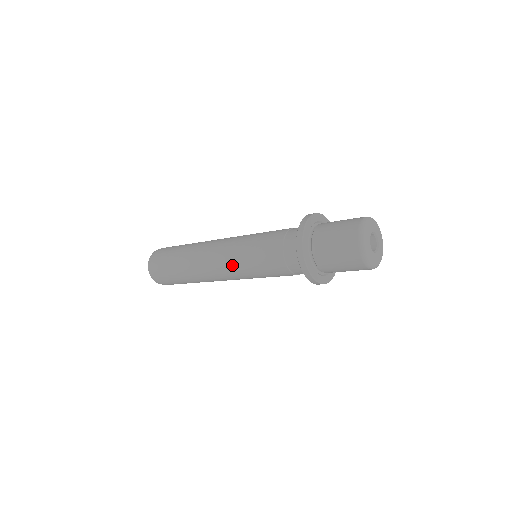
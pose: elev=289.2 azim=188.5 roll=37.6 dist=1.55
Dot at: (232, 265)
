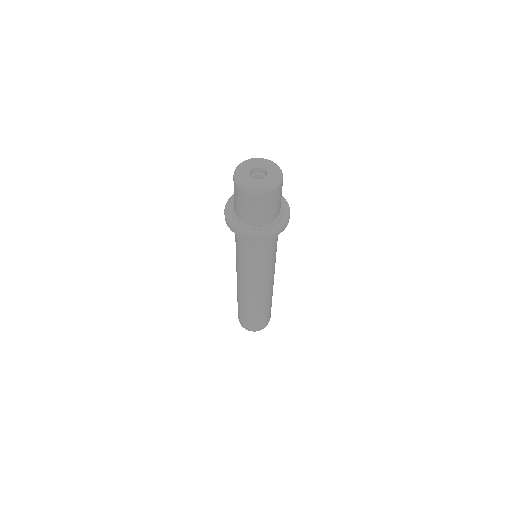
Dot at: (251, 279)
